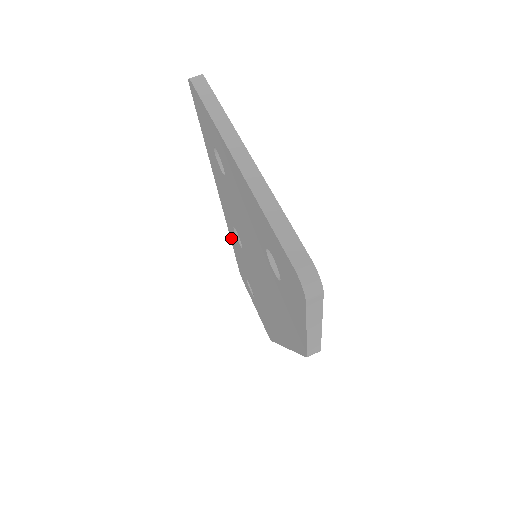
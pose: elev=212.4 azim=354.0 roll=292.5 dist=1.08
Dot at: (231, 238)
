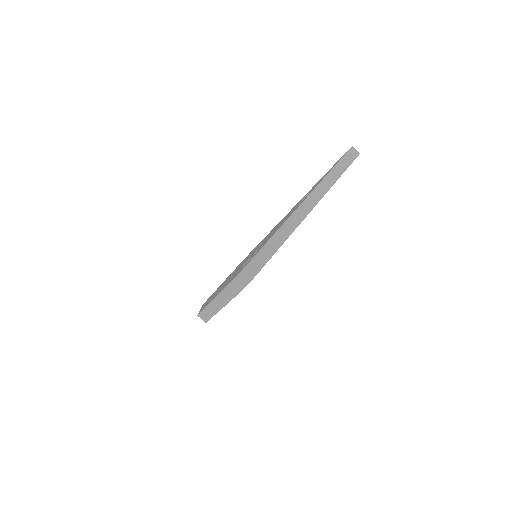
Dot at: occluded
